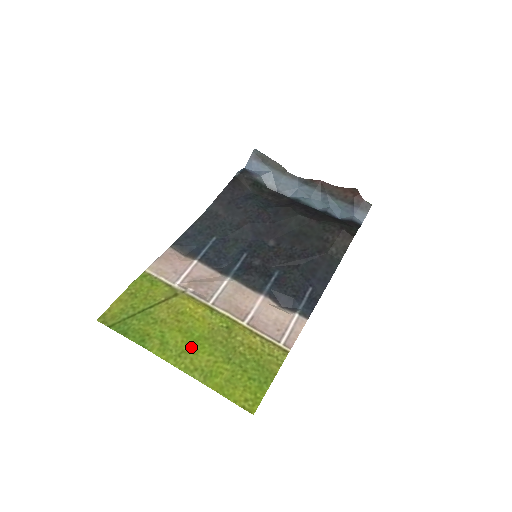
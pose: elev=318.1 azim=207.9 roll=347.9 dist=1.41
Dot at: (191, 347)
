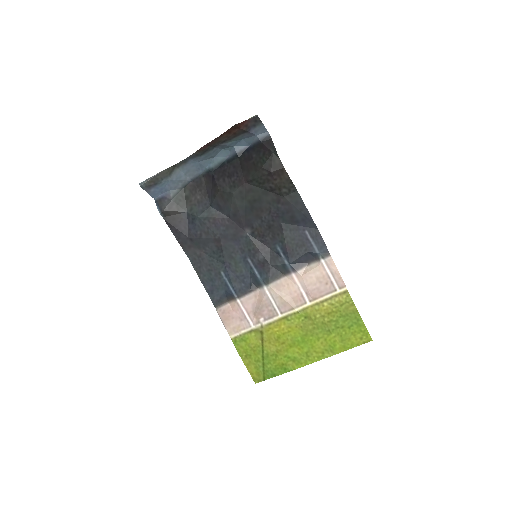
Dot at: (306, 347)
